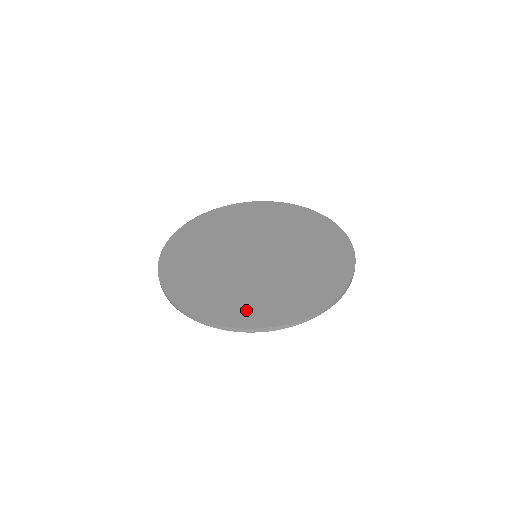
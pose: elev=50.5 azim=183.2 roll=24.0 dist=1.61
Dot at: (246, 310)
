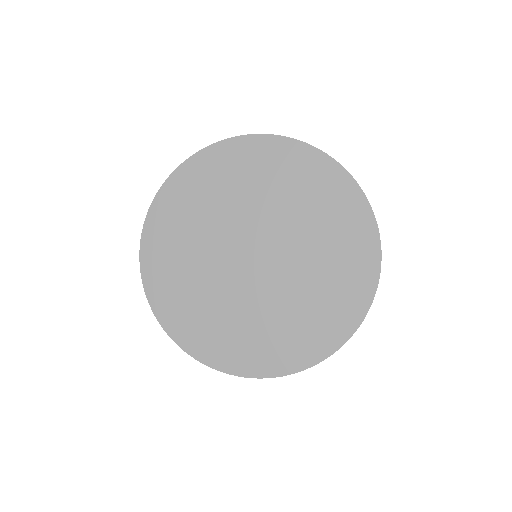
Dot at: (313, 335)
